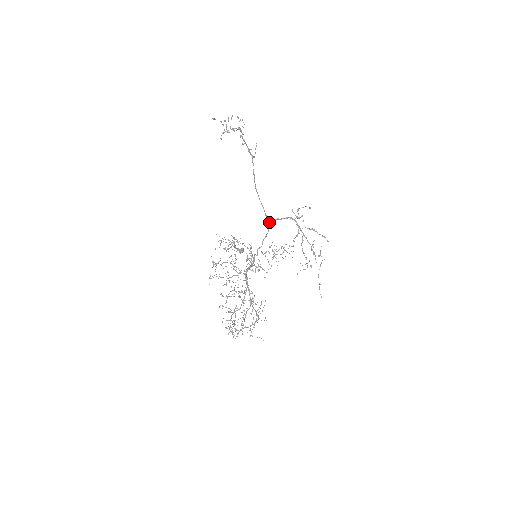
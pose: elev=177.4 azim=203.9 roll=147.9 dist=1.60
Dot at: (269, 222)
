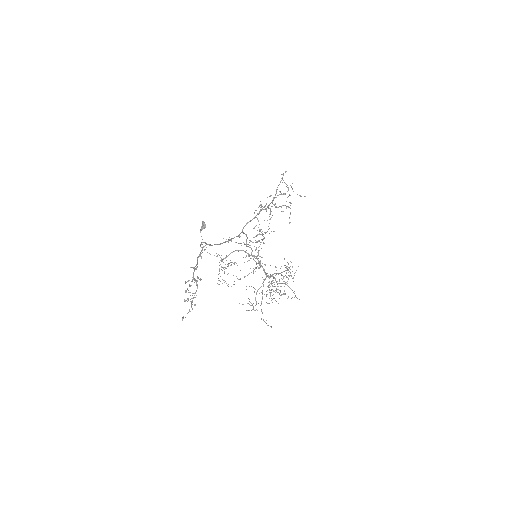
Dot at: occluded
